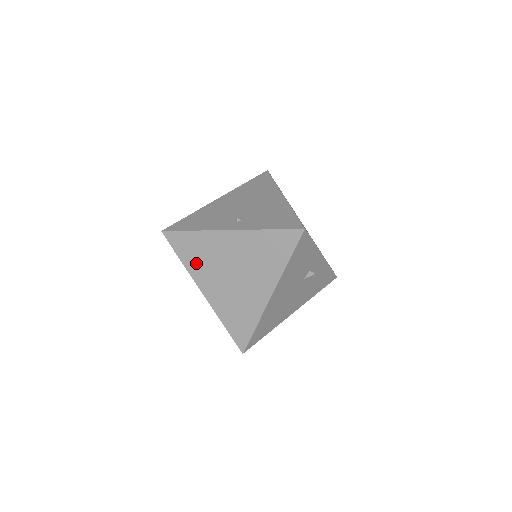
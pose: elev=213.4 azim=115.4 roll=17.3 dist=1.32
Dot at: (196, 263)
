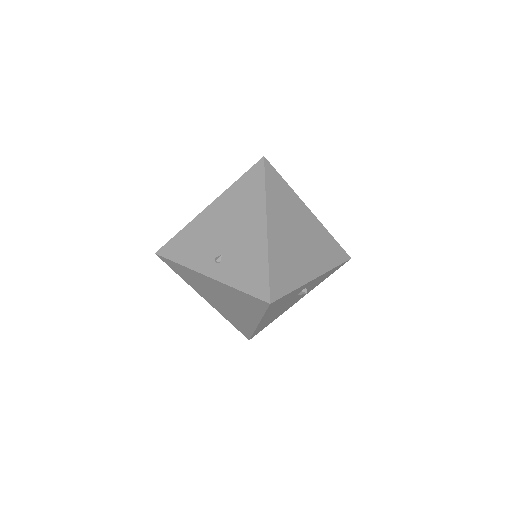
Dot at: (191, 282)
